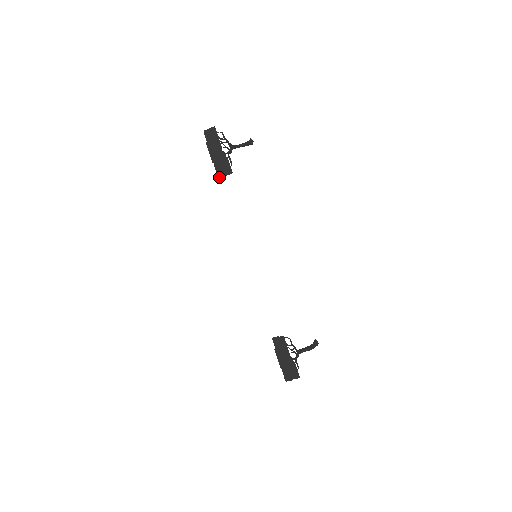
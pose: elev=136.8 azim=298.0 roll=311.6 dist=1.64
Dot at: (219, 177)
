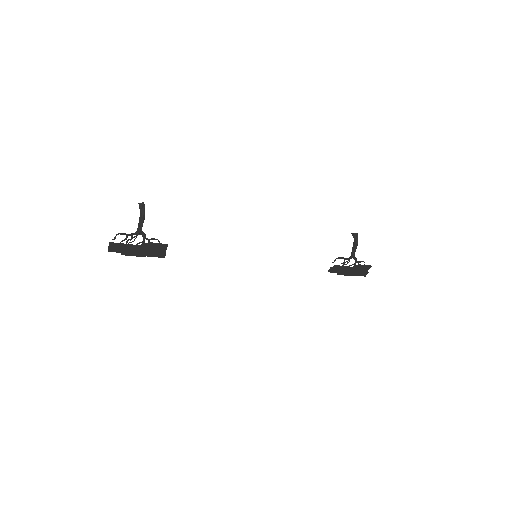
Dot at: (163, 257)
